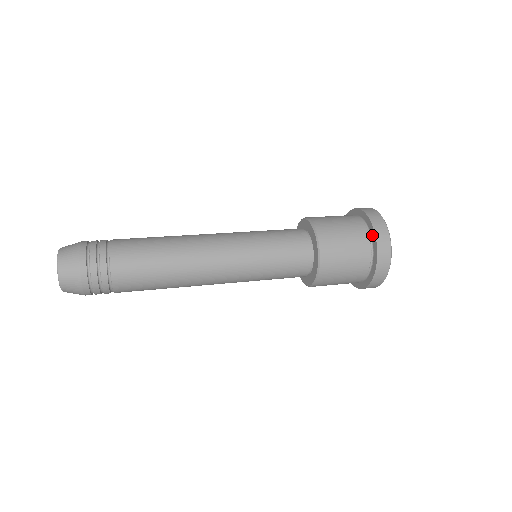
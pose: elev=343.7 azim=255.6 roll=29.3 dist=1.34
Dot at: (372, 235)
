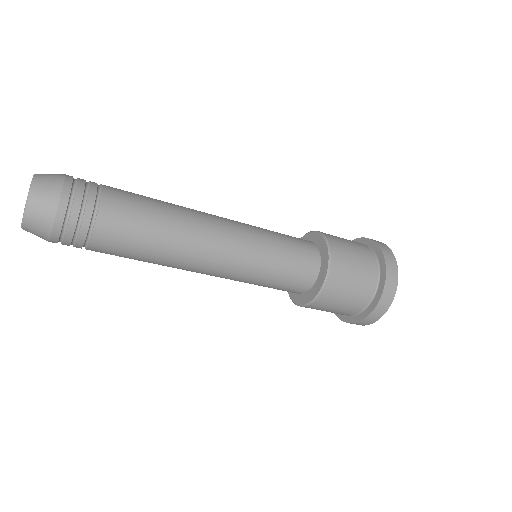
Dot at: occluded
